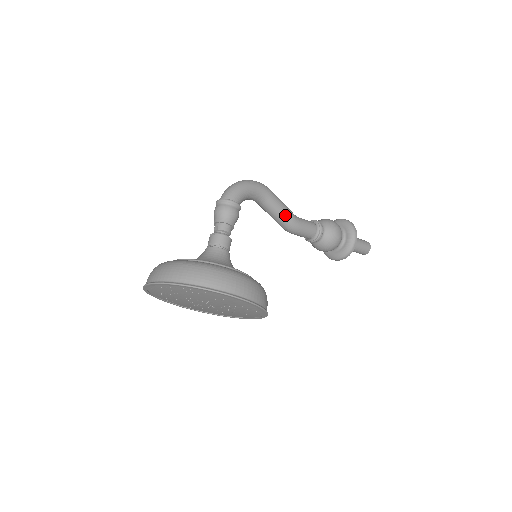
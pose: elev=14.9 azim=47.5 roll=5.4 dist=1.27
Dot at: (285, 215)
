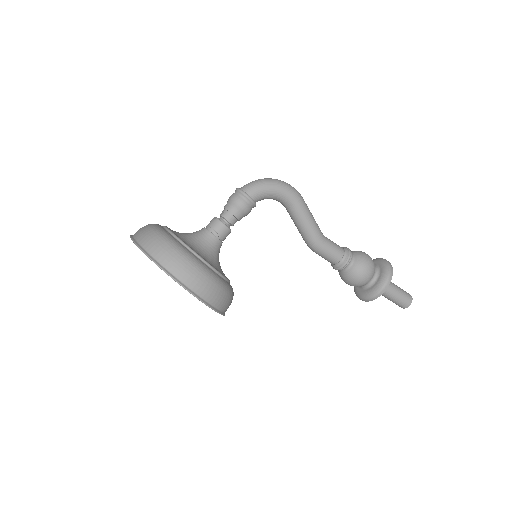
Dot at: (308, 230)
